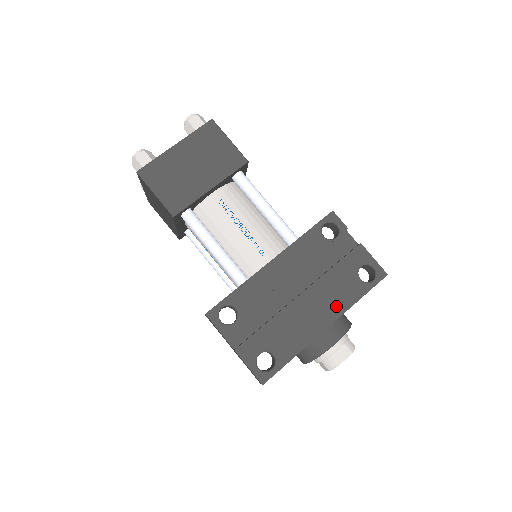
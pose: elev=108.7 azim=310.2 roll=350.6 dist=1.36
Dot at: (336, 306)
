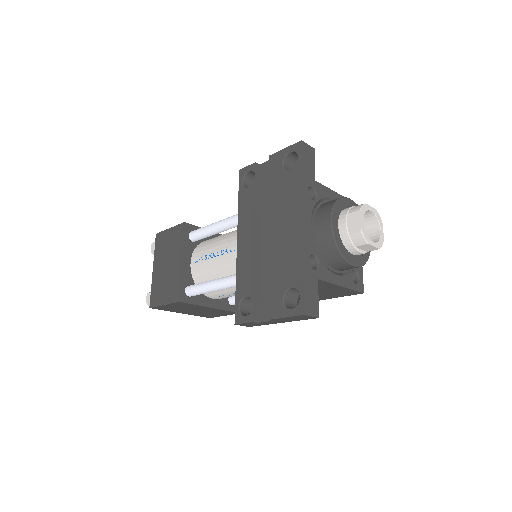
Dot at: (294, 204)
